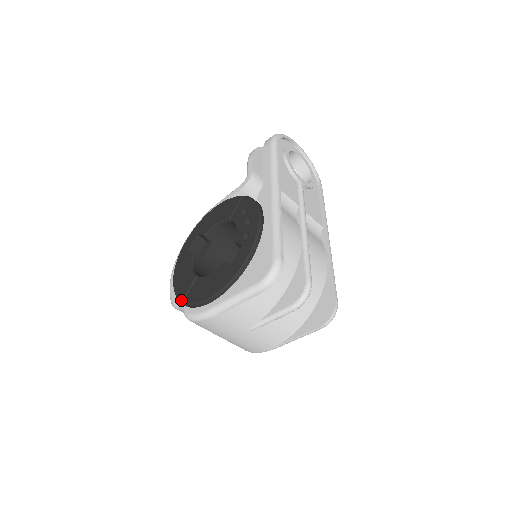
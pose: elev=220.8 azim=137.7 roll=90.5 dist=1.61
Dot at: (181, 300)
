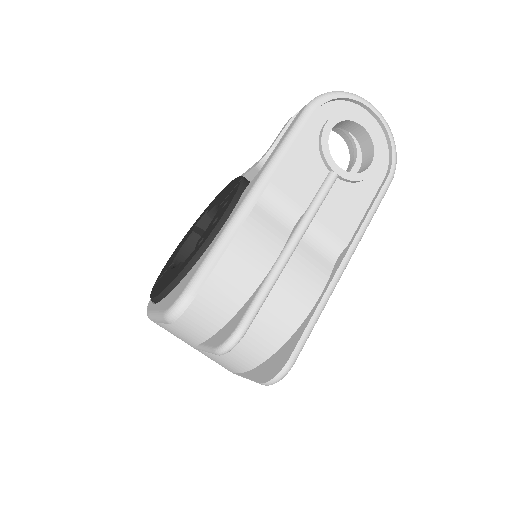
Dot at: (154, 284)
